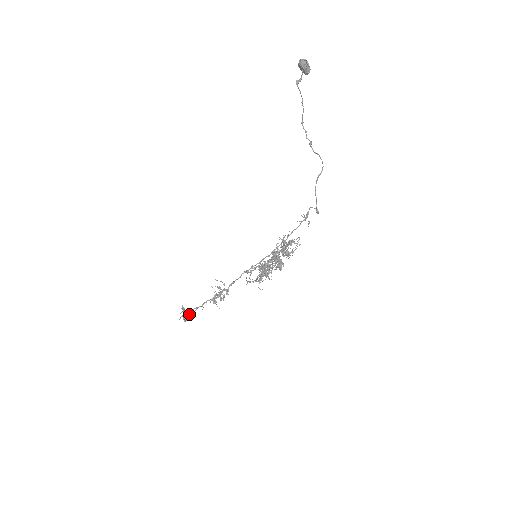
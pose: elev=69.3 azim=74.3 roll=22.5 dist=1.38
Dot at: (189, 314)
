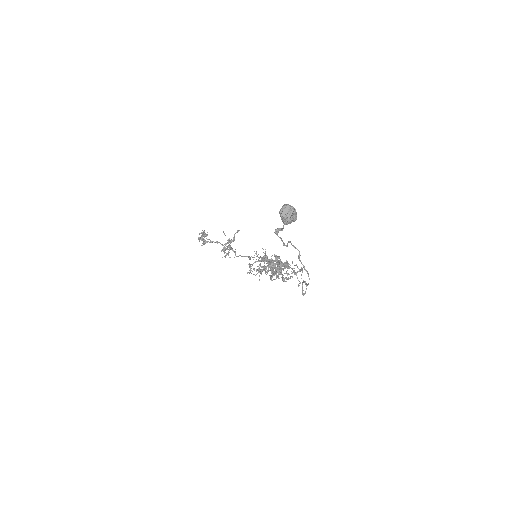
Dot at: occluded
